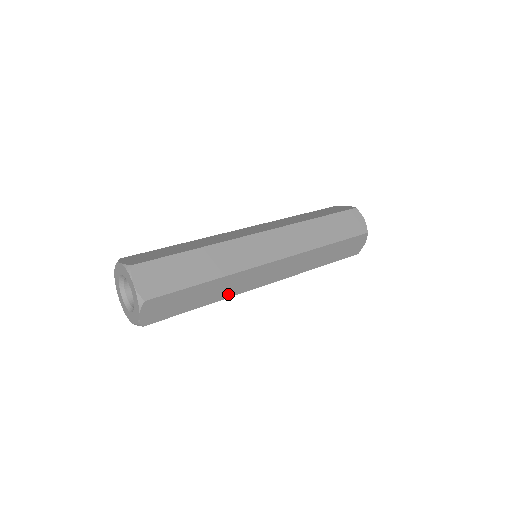
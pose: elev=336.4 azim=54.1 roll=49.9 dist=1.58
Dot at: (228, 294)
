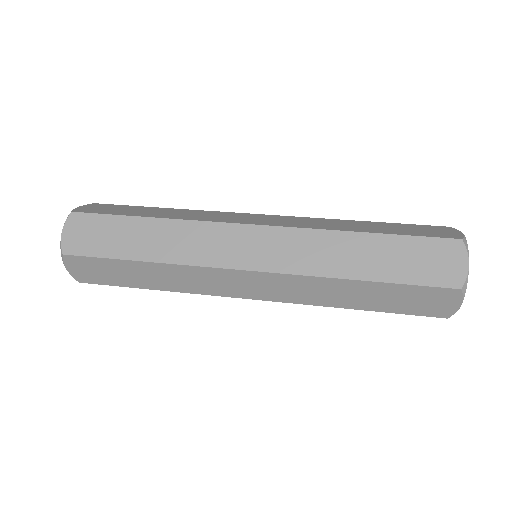
Dot at: (185, 288)
